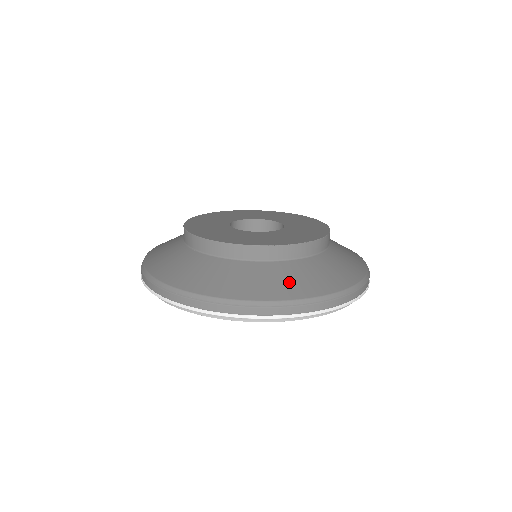
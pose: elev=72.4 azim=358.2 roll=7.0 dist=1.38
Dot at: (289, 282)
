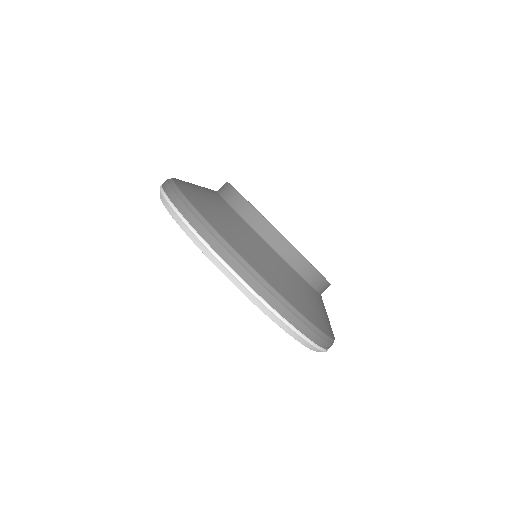
Dot at: (243, 240)
